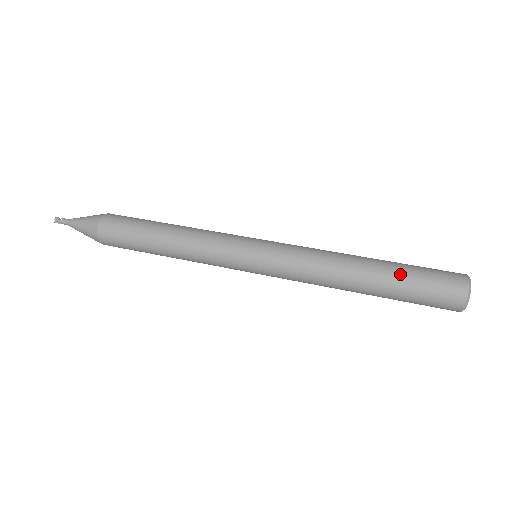
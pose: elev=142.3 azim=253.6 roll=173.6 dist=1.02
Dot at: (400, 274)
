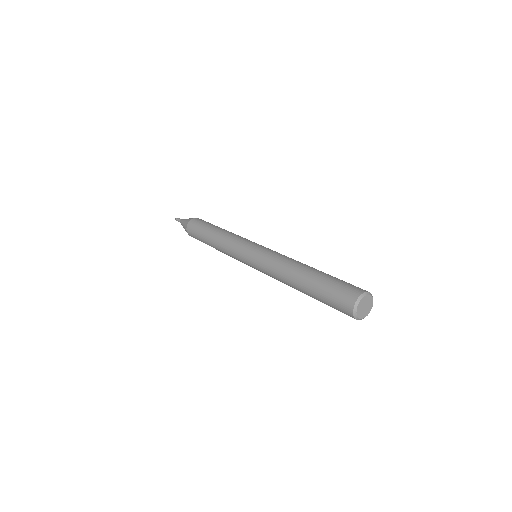
Dot at: (330, 275)
